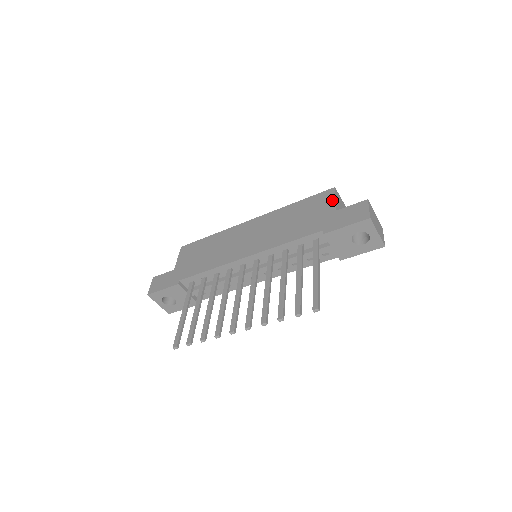
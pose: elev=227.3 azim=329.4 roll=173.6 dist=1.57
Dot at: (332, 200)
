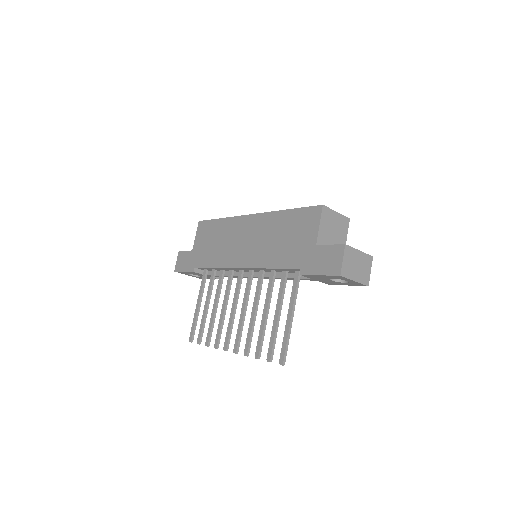
Dot at: (316, 226)
